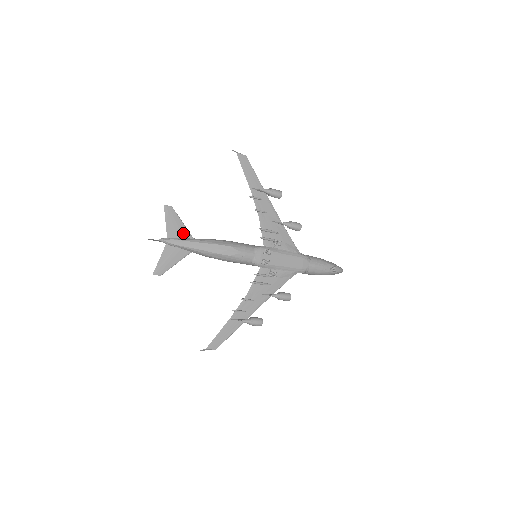
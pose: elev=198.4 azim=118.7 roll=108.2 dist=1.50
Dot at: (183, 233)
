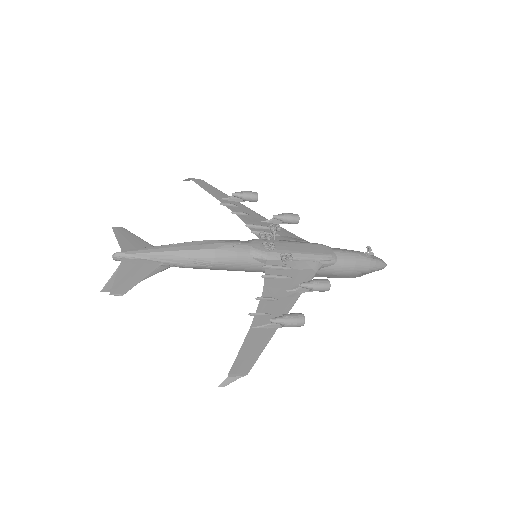
Dot at: (144, 247)
